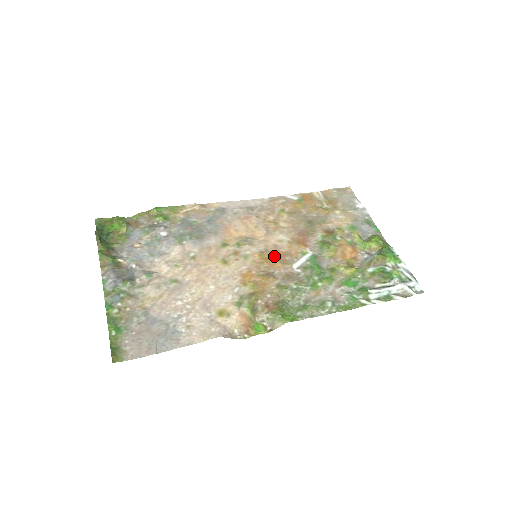
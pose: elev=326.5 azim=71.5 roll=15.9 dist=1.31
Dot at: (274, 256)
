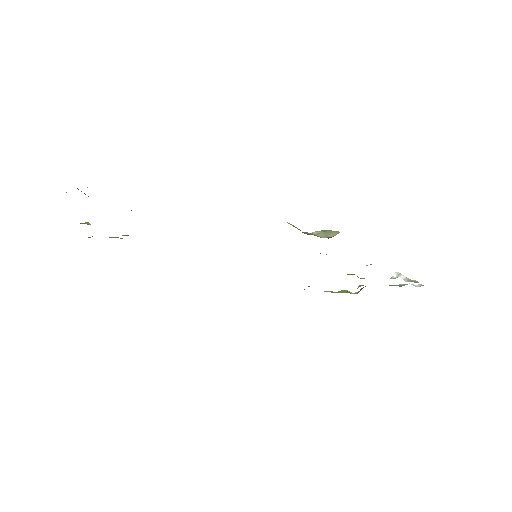
Dot at: occluded
